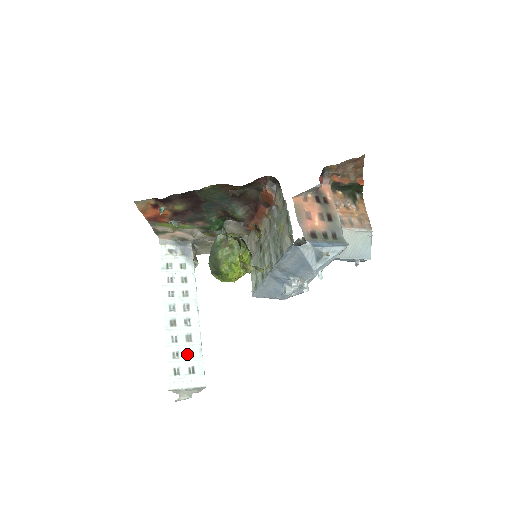
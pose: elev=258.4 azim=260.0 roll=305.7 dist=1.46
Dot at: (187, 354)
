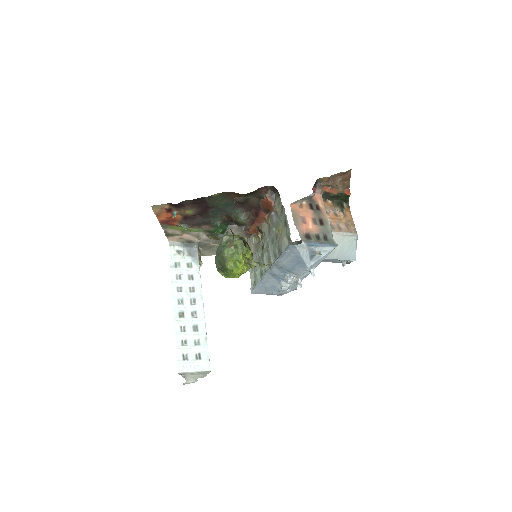
Dot at: (194, 342)
